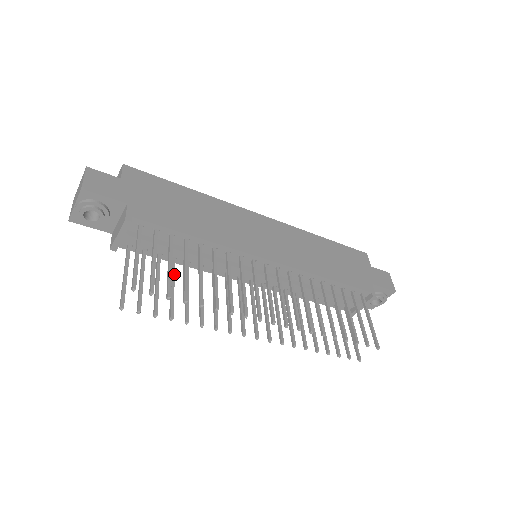
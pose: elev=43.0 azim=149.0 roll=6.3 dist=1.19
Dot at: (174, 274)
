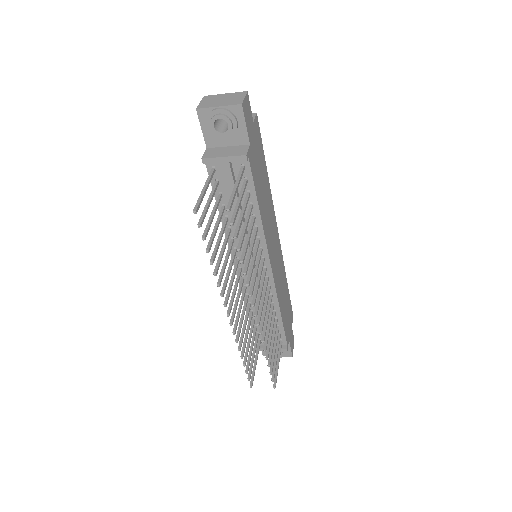
Dot at: occluded
